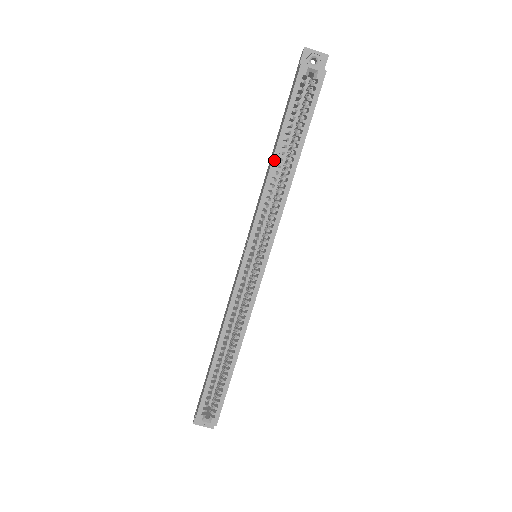
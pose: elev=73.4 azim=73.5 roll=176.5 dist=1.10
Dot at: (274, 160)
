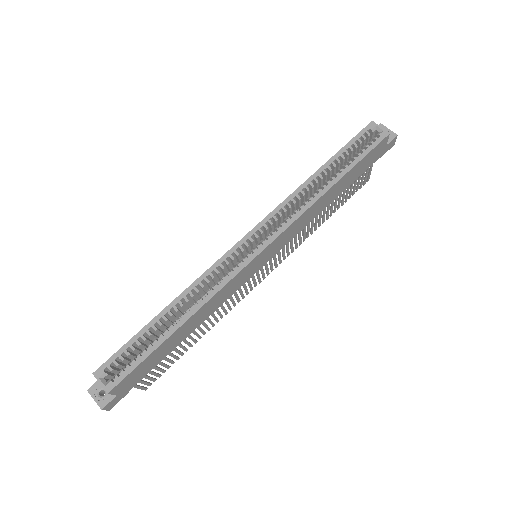
Dot at: (315, 174)
